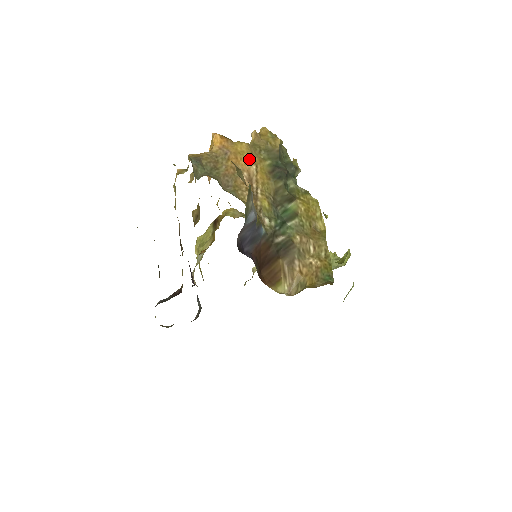
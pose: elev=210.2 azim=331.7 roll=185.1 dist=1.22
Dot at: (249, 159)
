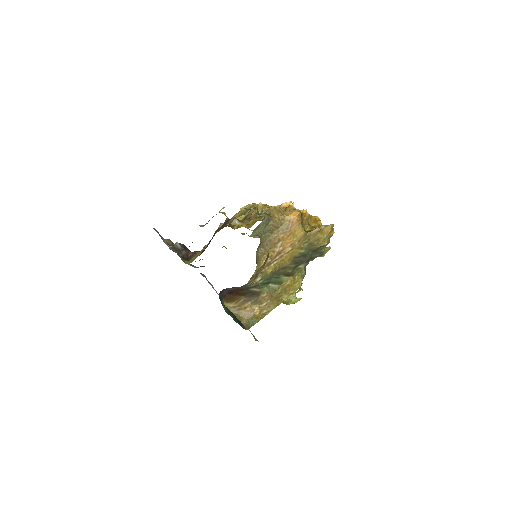
Dot at: (293, 243)
